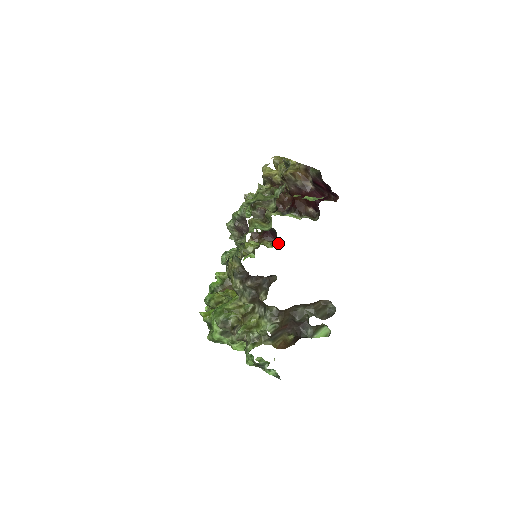
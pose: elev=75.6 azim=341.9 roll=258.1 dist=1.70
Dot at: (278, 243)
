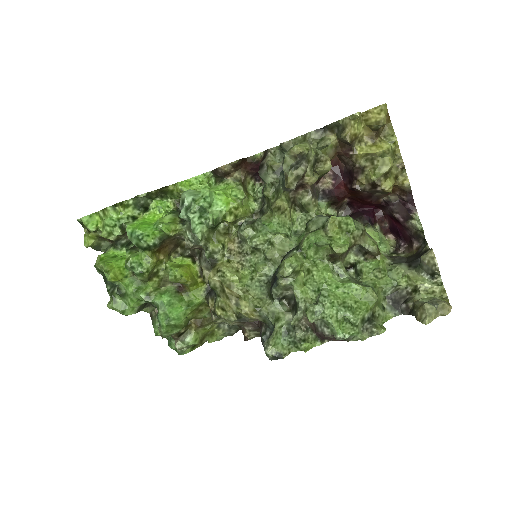
Dot at: (259, 180)
